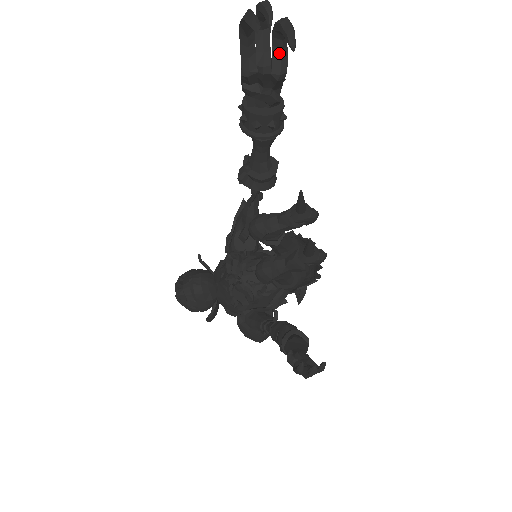
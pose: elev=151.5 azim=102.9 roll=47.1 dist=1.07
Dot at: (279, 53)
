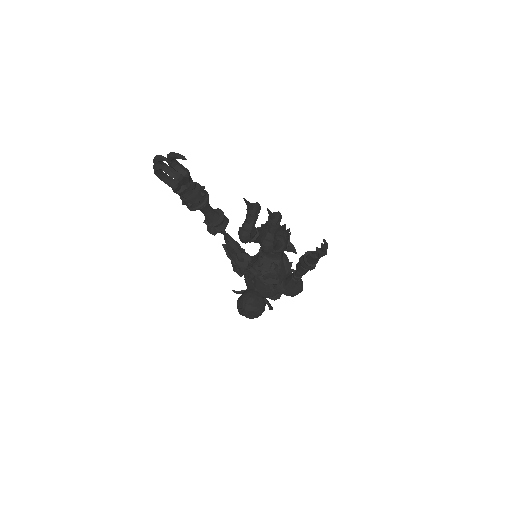
Dot at: (178, 167)
